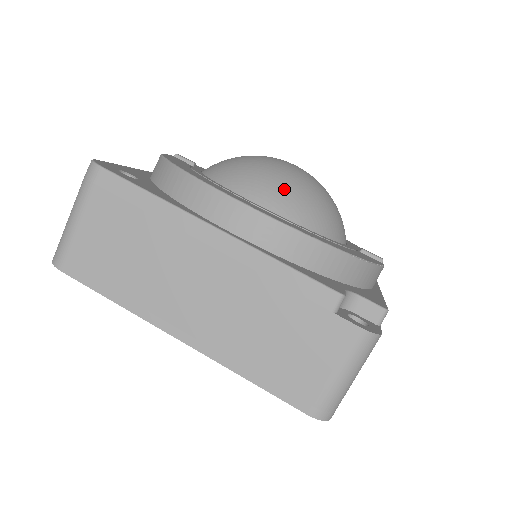
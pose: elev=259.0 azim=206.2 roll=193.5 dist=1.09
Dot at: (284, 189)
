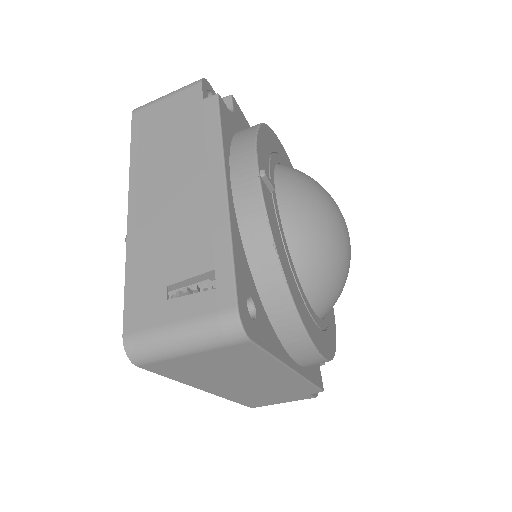
Dot at: (337, 295)
